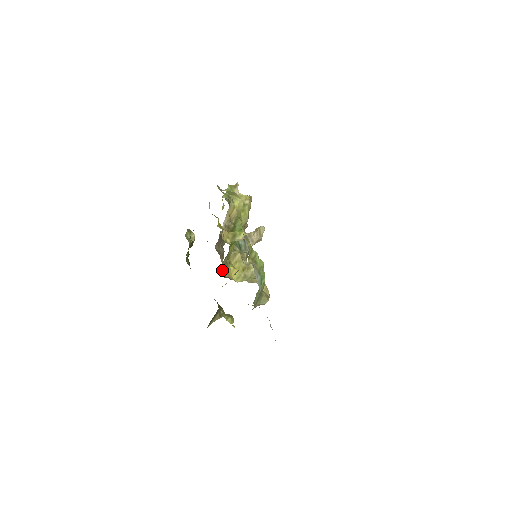
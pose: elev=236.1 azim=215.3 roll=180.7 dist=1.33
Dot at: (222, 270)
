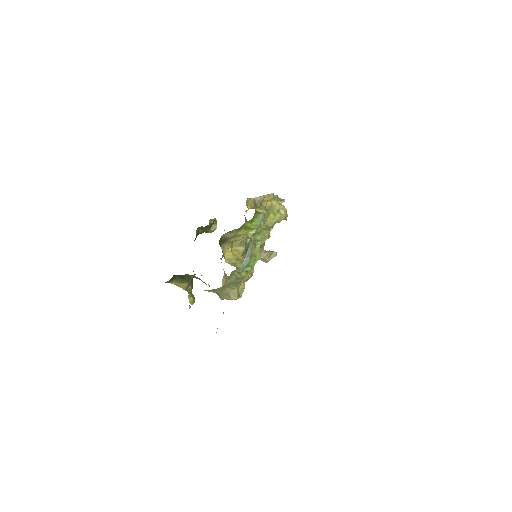
Dot at: (222, 239)
